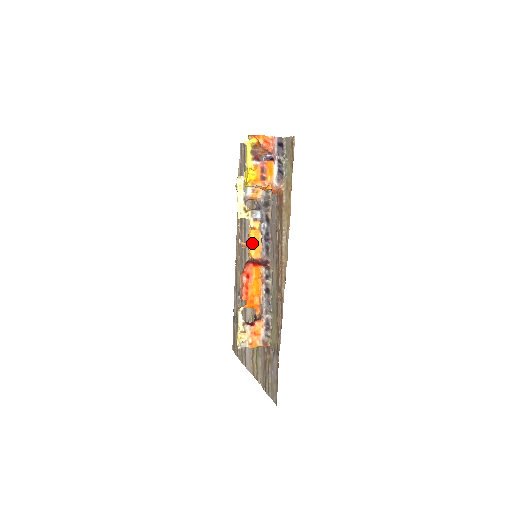
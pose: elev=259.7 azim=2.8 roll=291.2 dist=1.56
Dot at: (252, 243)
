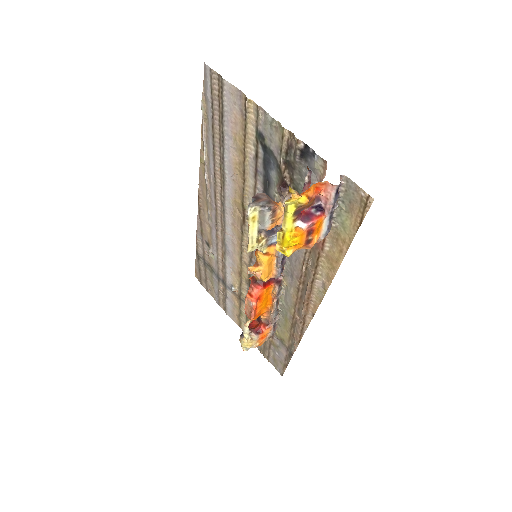
Dot at: (265, 270)
